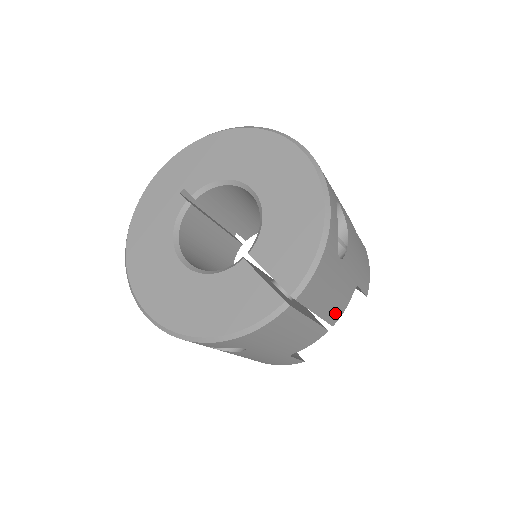
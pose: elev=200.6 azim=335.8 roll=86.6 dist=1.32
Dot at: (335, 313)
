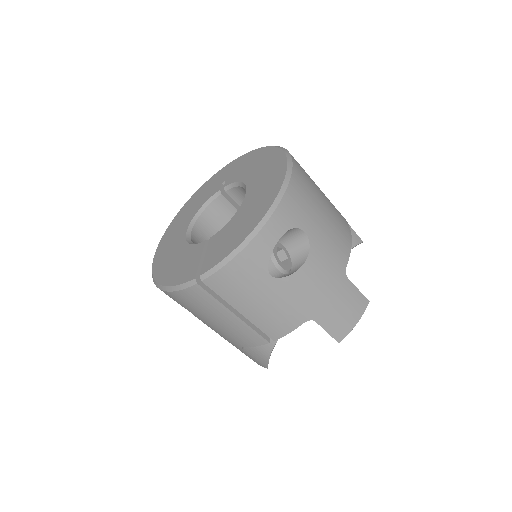
Dot at: (272, 327)
